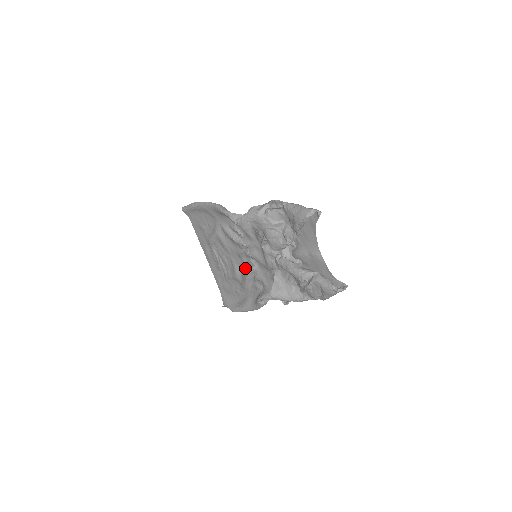
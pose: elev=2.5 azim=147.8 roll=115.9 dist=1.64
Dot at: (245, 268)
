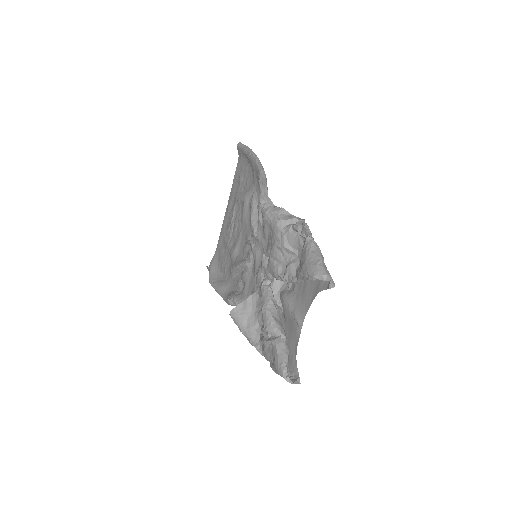
Dot at: (243, 255)
